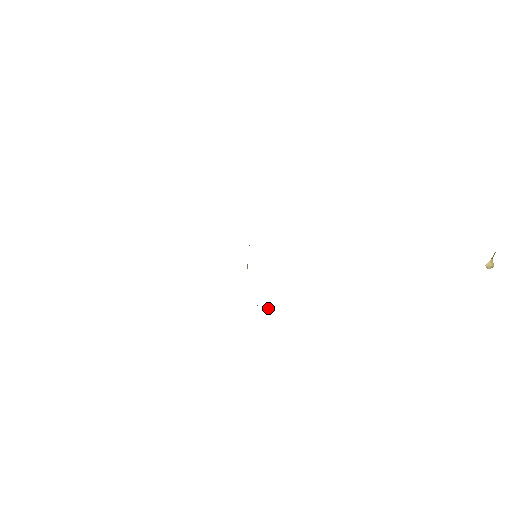
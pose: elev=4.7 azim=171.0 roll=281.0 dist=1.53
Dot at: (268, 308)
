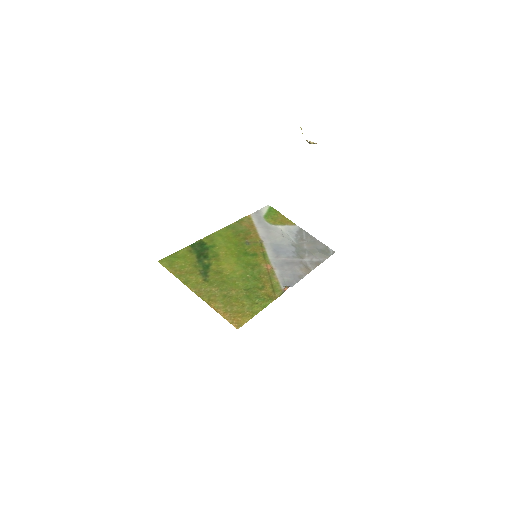
Dot at: (281, 294)
